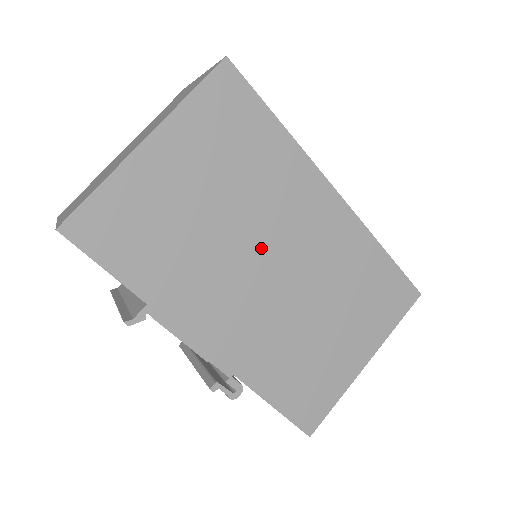
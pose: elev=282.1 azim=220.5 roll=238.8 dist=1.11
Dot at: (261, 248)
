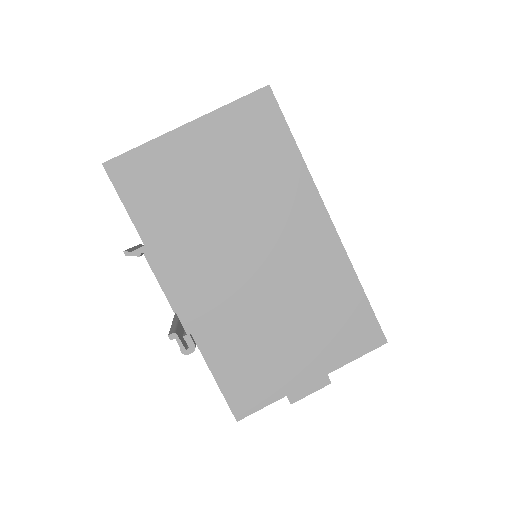
Dot at: (248, 238)
